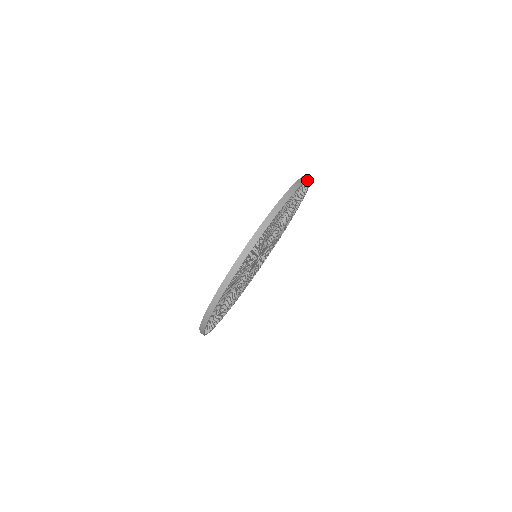
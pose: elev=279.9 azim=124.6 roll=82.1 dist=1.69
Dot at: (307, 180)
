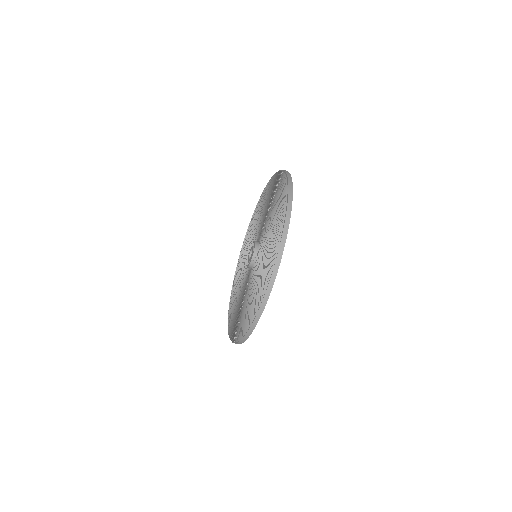
Dot at: (266, 302)
